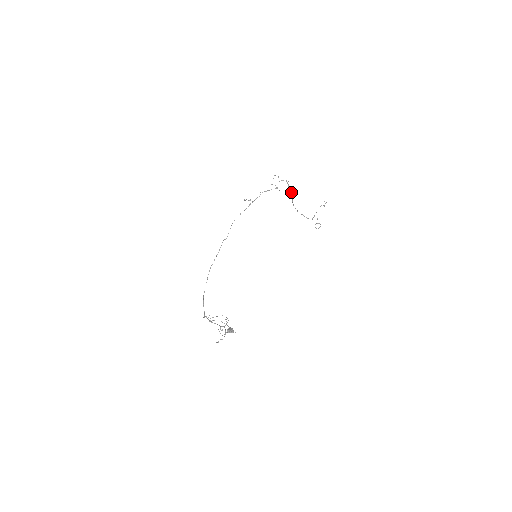
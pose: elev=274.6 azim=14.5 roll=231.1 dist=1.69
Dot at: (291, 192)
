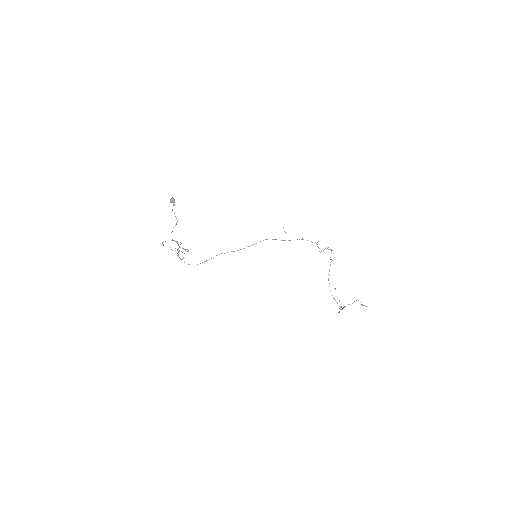
Dot at: (331, 261)
